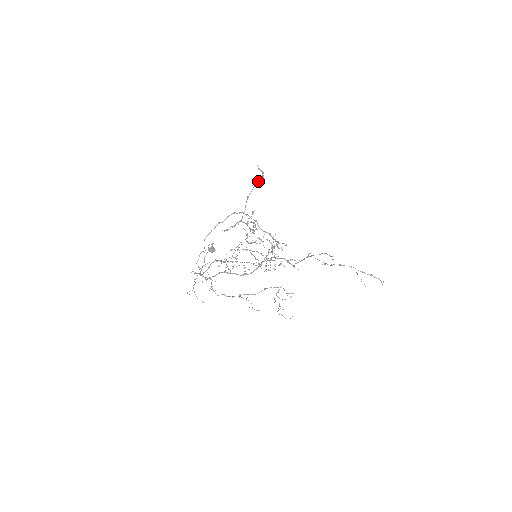
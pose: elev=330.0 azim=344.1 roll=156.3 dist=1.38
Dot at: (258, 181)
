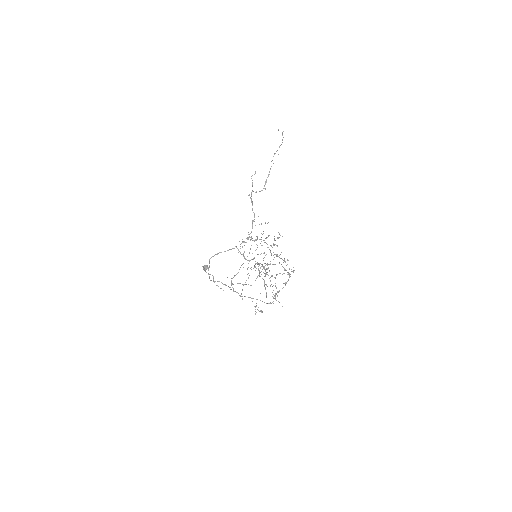
Dot at: occluded
